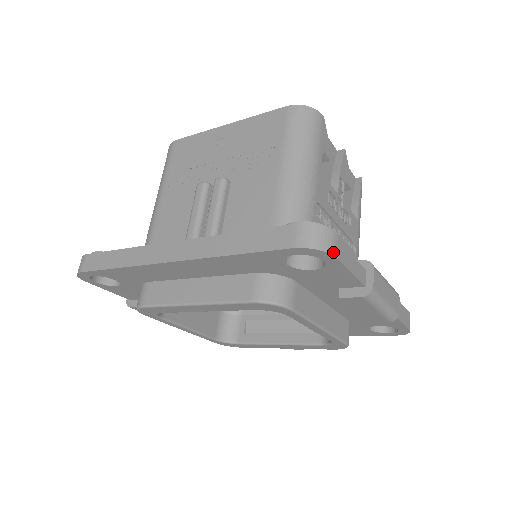
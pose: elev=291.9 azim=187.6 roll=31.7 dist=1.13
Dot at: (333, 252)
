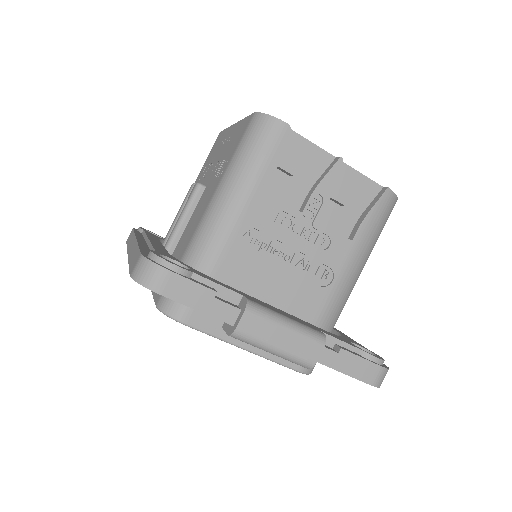
Dot at: (156, 289)
